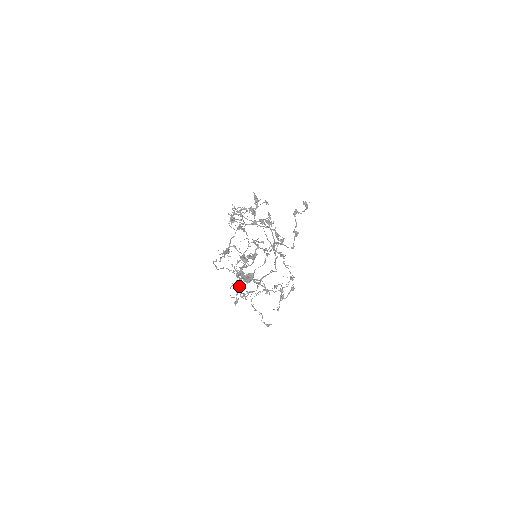
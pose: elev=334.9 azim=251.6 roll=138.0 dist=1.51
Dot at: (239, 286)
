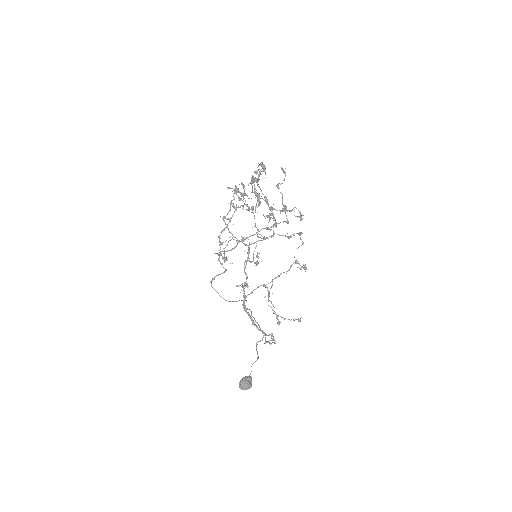
Dot at: (253, 258)
